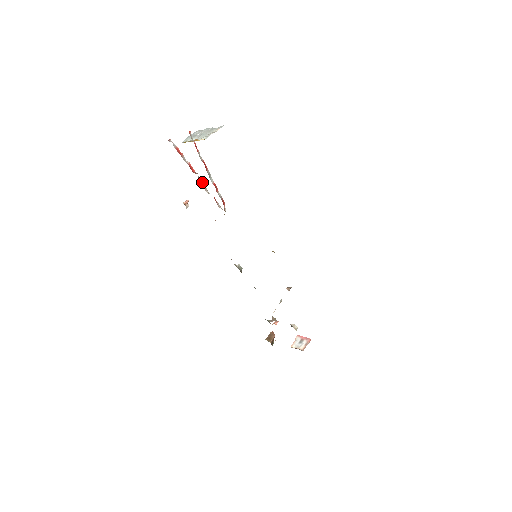
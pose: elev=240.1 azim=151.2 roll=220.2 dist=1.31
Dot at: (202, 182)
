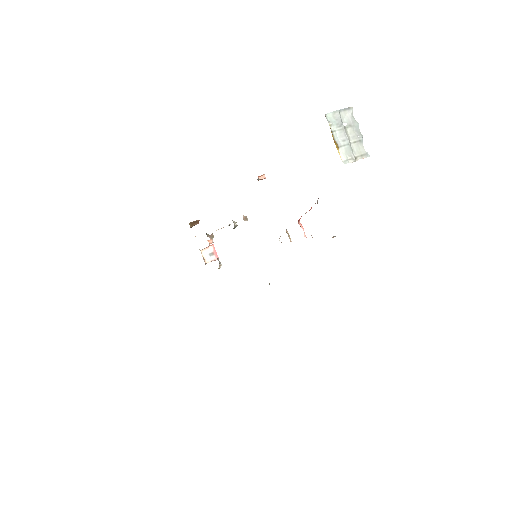
Dot at: occluded
